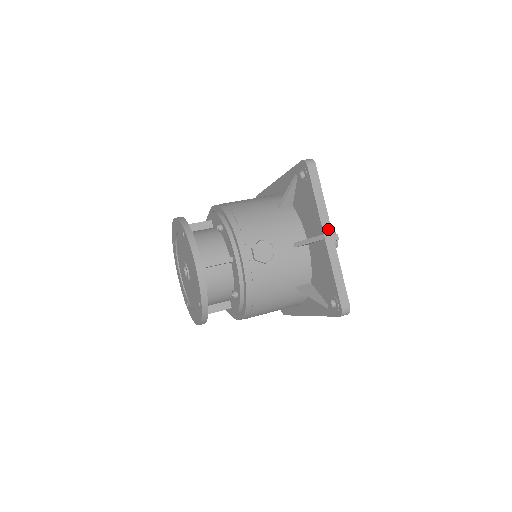
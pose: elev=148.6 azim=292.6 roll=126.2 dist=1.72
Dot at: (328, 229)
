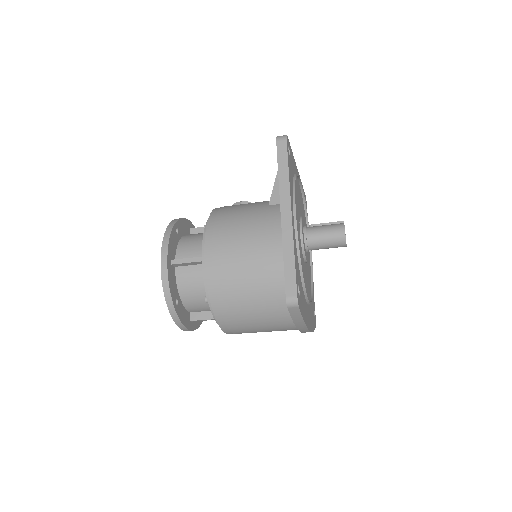
Dot at: occluded
